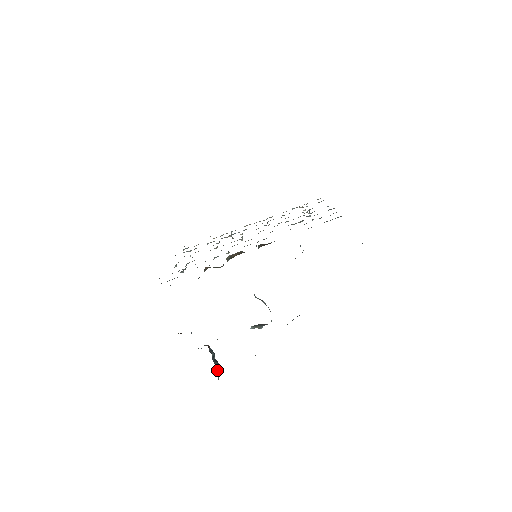
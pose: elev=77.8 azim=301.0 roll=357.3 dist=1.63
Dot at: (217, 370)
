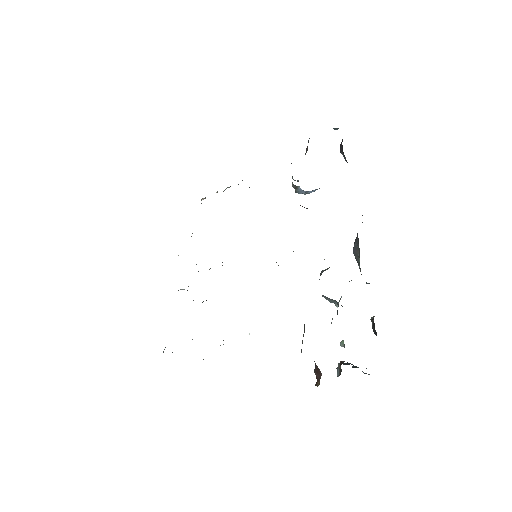
Dot at: occluded
